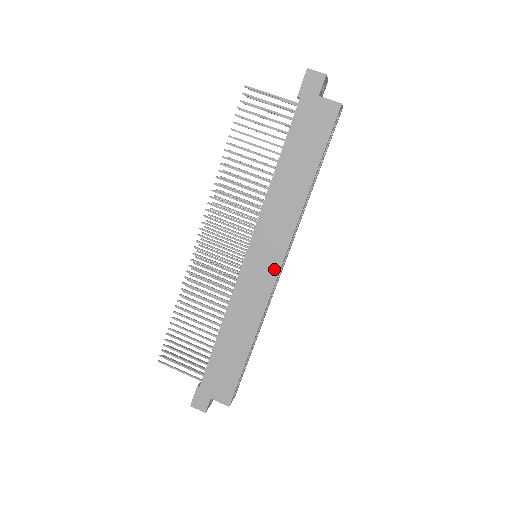
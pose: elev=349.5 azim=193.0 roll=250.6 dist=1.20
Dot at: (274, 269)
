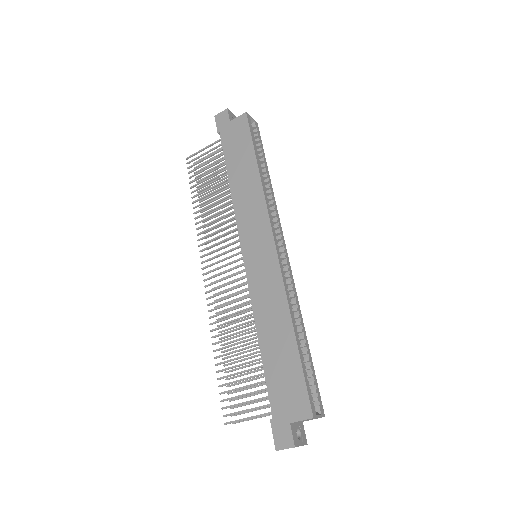
Dot at: (270, 246)
